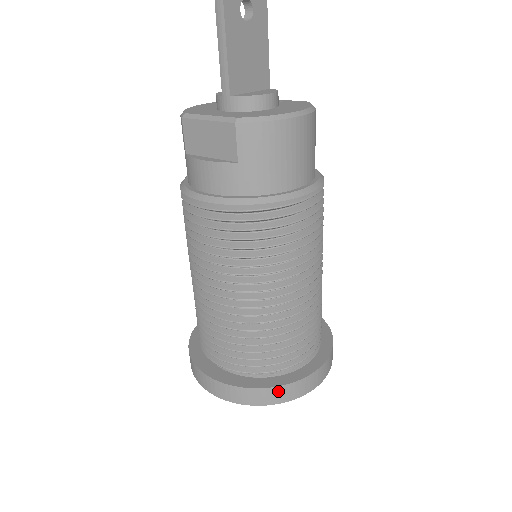
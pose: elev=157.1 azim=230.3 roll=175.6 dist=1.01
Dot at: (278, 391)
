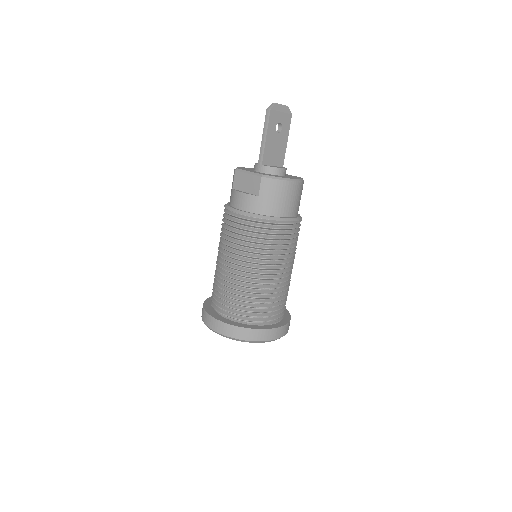
Dot at: (251, 332)
